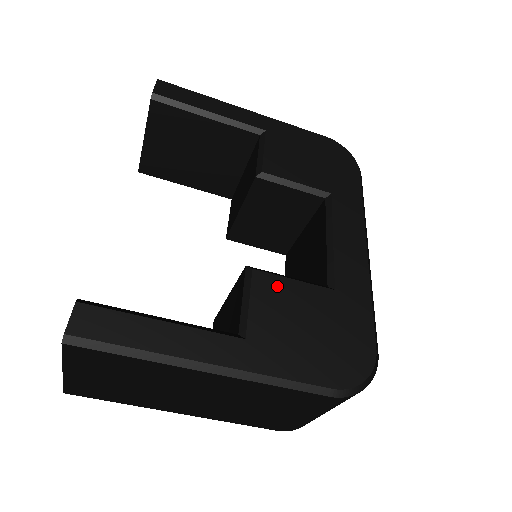
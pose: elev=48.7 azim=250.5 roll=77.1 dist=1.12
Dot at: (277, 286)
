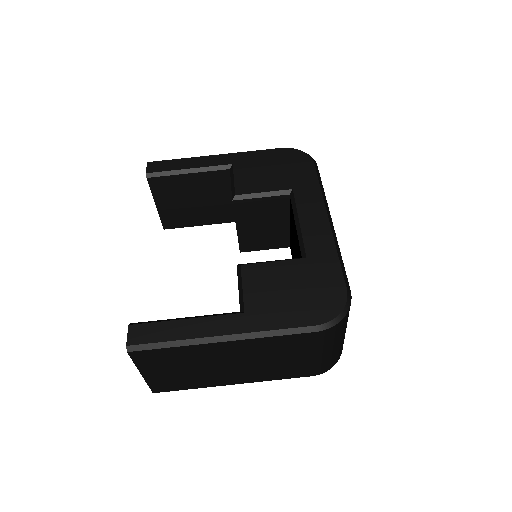
Dot at: (261, 270)
